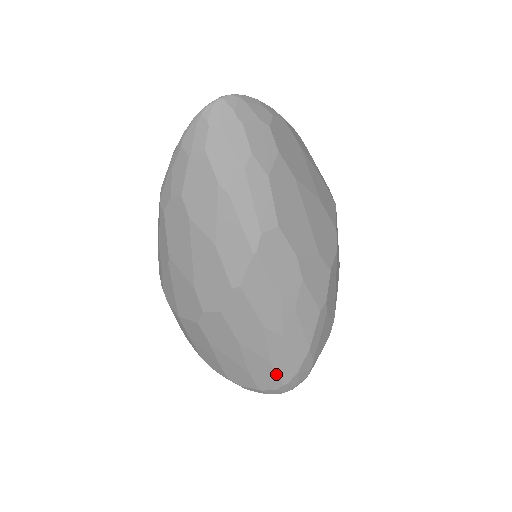
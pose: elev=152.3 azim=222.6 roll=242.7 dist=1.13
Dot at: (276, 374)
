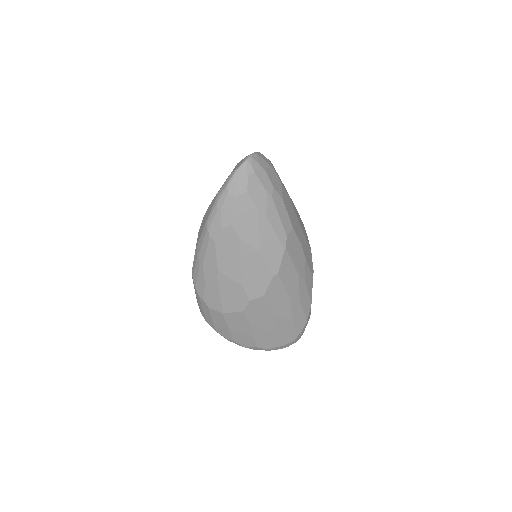
Dot at: (294, 329)
